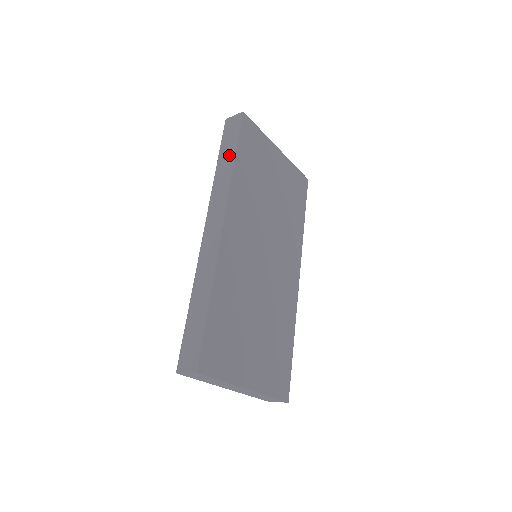
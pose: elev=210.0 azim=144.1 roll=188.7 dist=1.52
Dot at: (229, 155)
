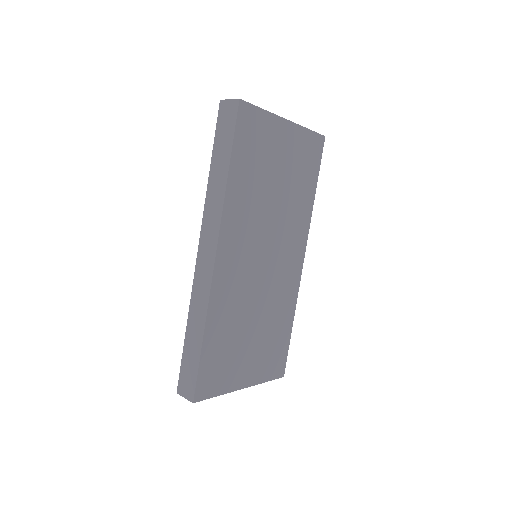
Dot at: (223, 162)
